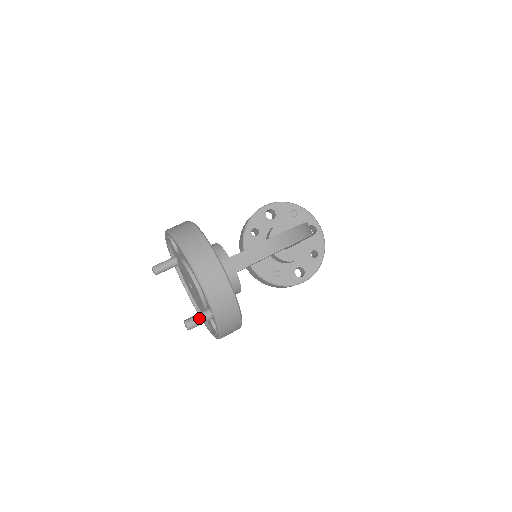
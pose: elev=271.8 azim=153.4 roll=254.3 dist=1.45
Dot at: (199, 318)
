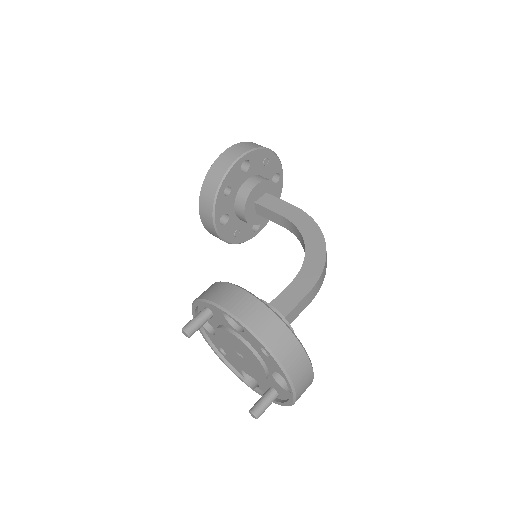
Dot at: (268, 406)
